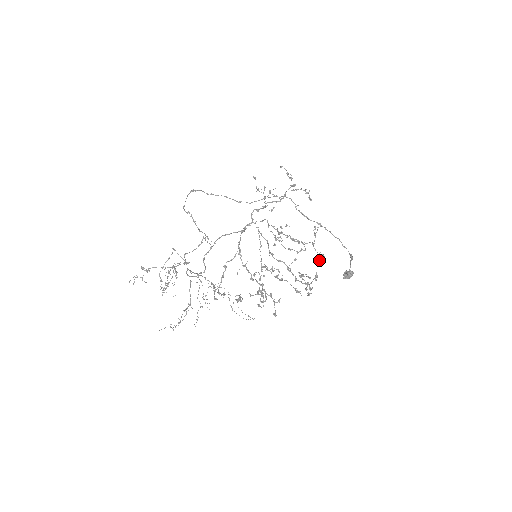
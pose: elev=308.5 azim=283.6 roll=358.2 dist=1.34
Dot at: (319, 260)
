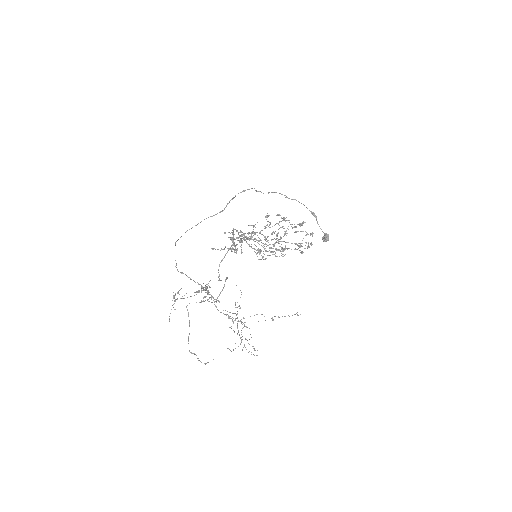
Dot at: occluded
